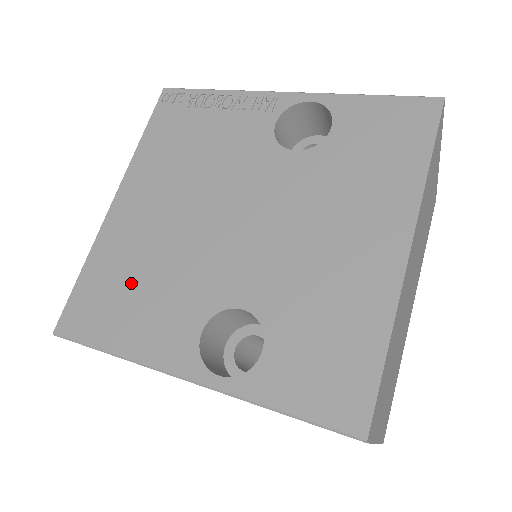
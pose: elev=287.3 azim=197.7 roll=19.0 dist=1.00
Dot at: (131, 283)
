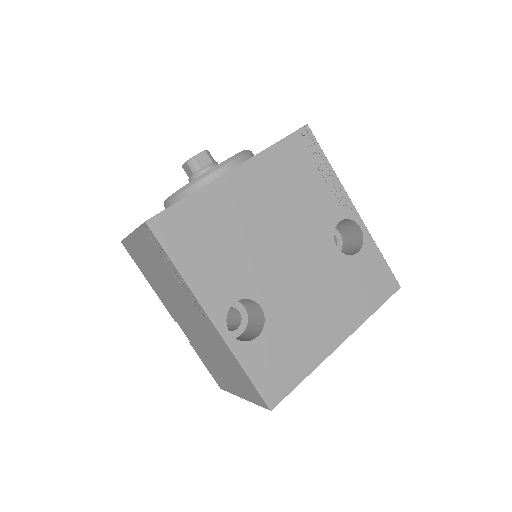
Dot at: (215, 236)
